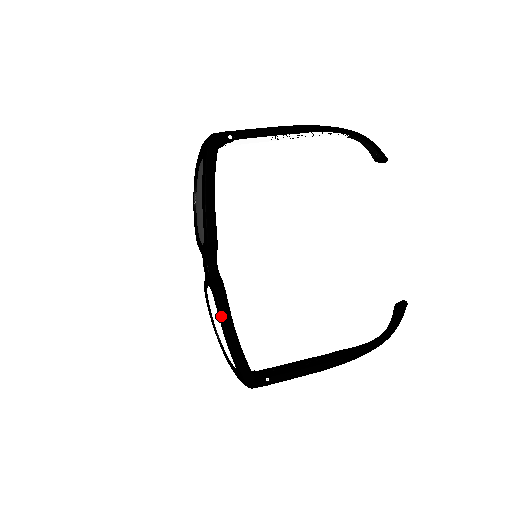
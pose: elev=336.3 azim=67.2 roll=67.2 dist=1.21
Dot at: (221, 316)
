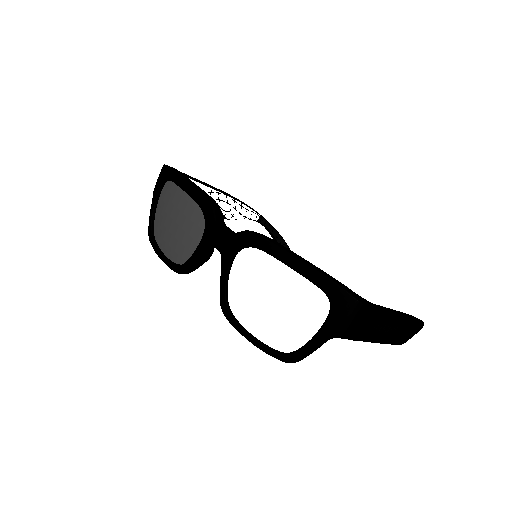
Dot at: (273, 242)
